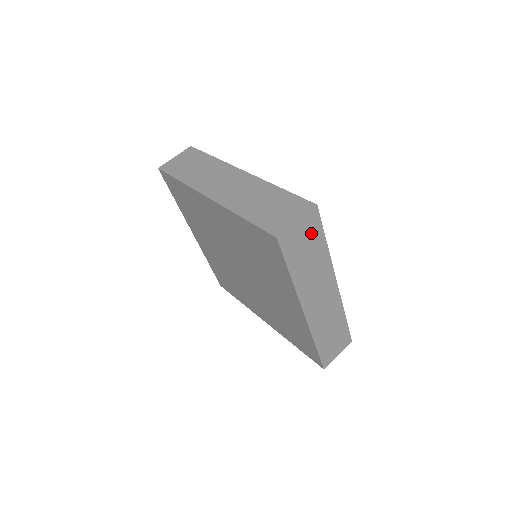
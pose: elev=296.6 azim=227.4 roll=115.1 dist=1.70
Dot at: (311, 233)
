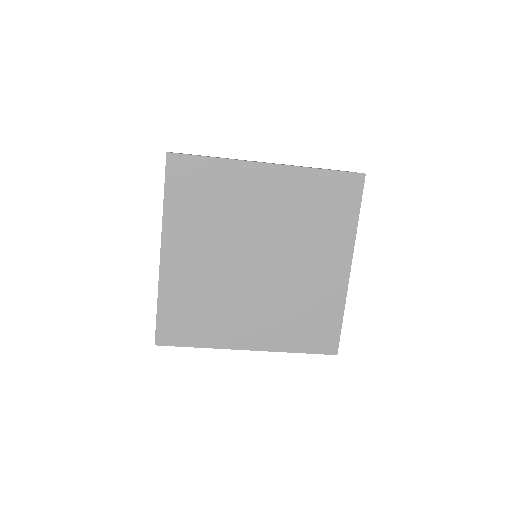
Dot at: occluded
